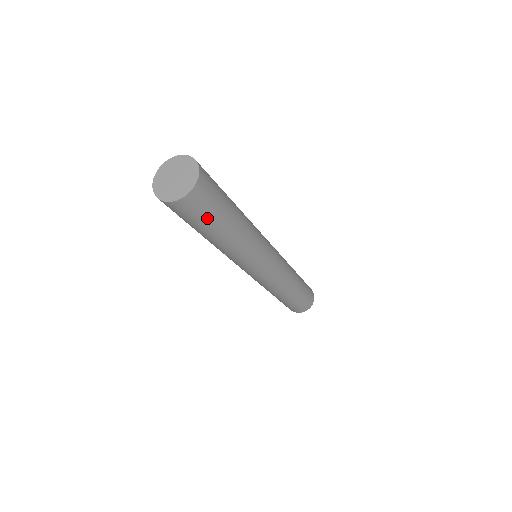
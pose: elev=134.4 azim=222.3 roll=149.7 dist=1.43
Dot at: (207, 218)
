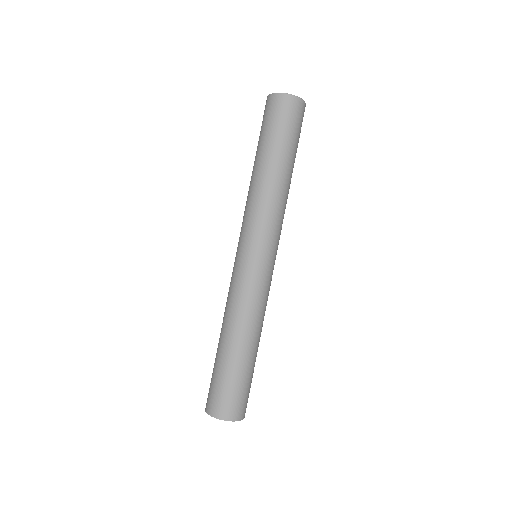
Dot at: occluded
